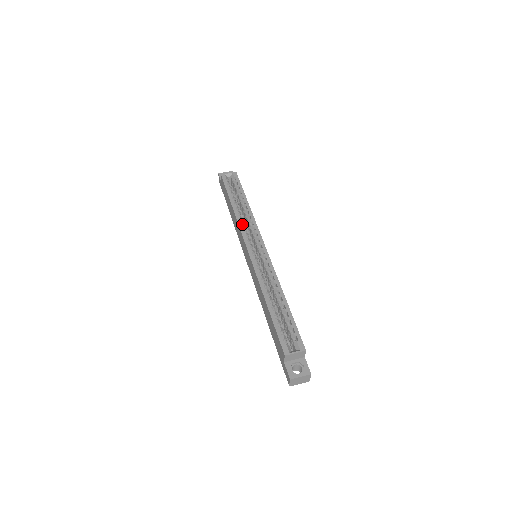
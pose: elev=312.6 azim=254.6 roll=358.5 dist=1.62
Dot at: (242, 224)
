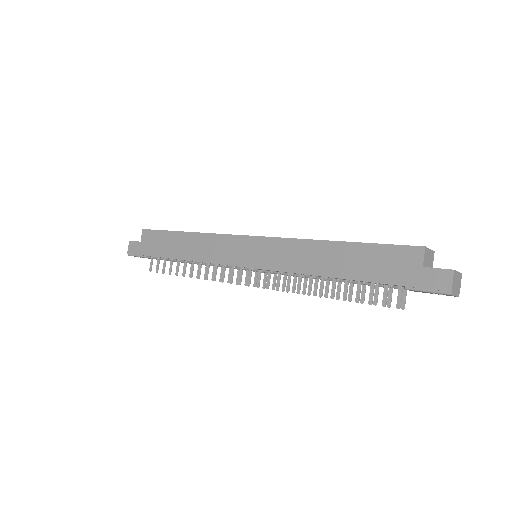
Dot at: occluded
